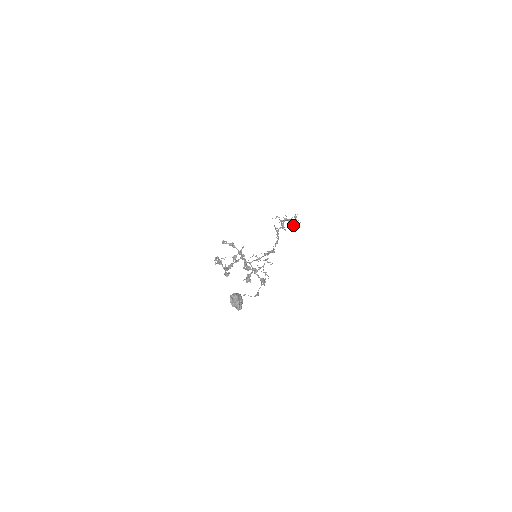
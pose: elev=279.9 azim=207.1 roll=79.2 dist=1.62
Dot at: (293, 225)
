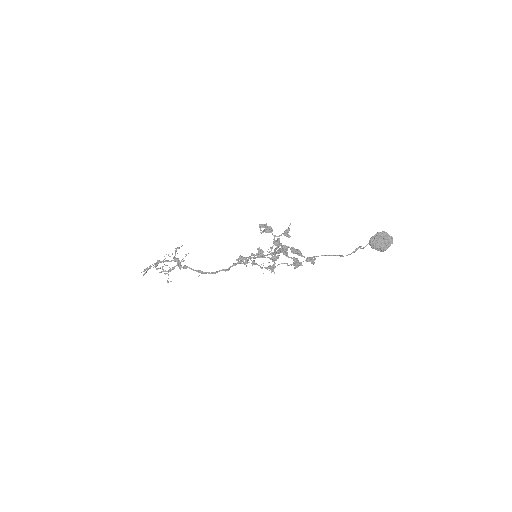
Dot at: occluded
